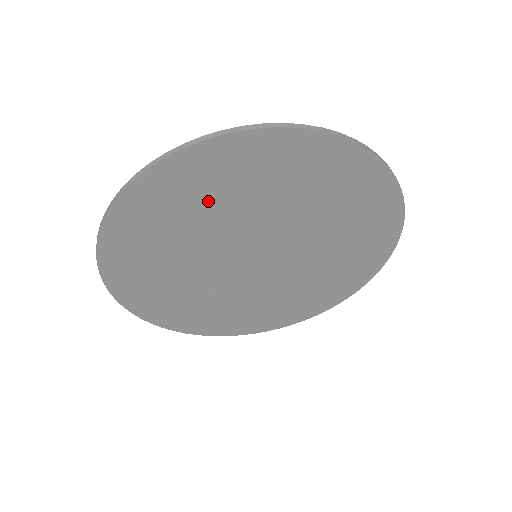
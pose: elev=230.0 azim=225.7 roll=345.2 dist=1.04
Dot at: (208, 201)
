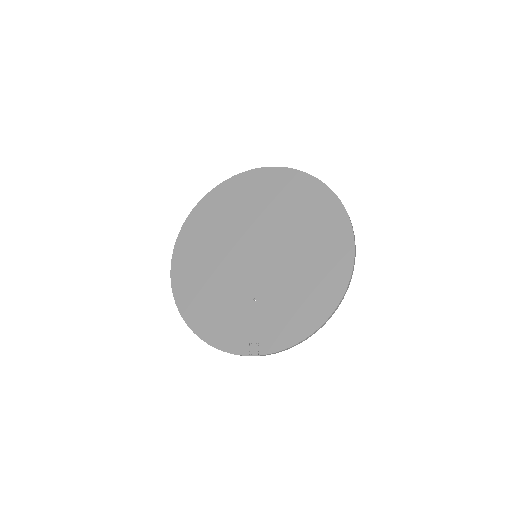
Dot at: (204, 246)
